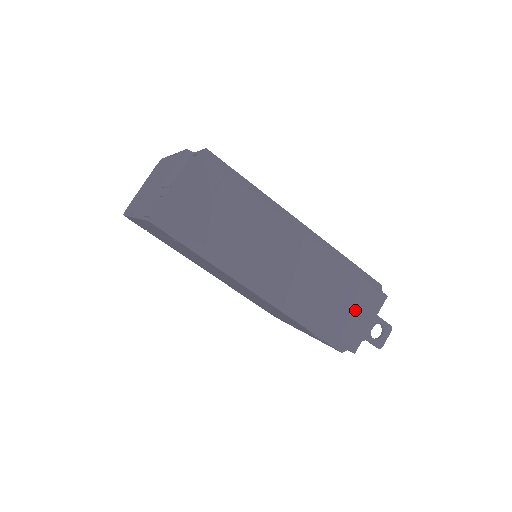
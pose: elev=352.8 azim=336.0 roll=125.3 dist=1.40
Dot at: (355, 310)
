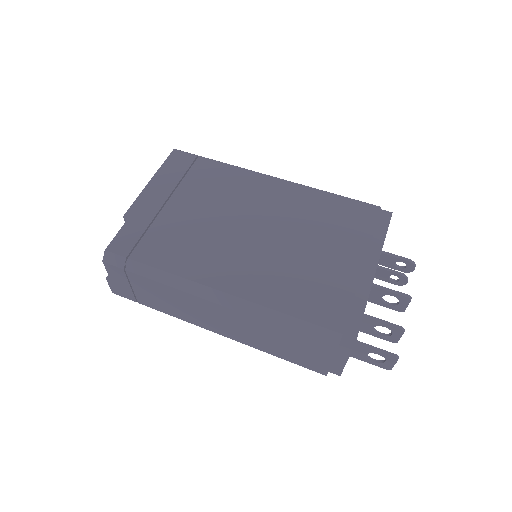
Dot at: (311, 354)
